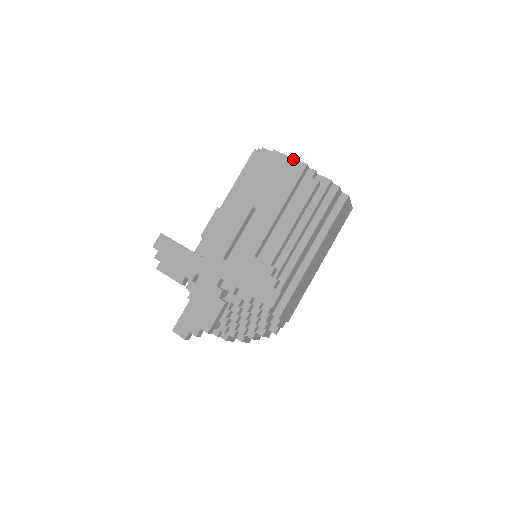
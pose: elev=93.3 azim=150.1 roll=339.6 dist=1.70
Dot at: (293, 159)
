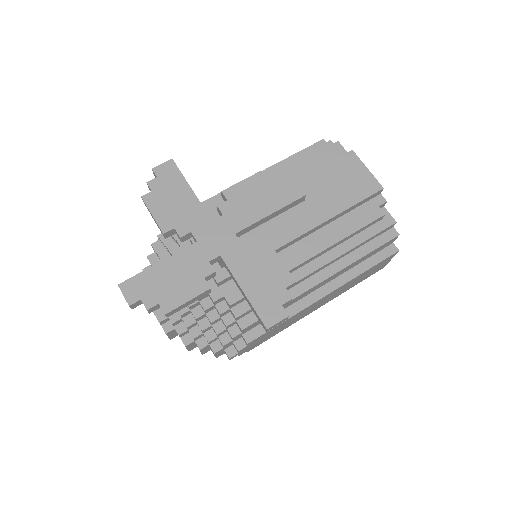
Dot at: (370, 173)
